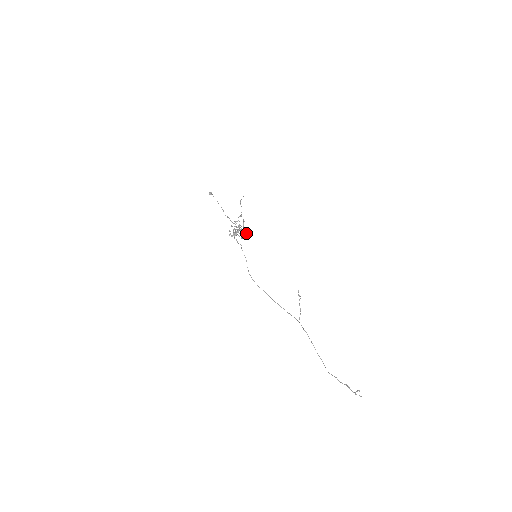
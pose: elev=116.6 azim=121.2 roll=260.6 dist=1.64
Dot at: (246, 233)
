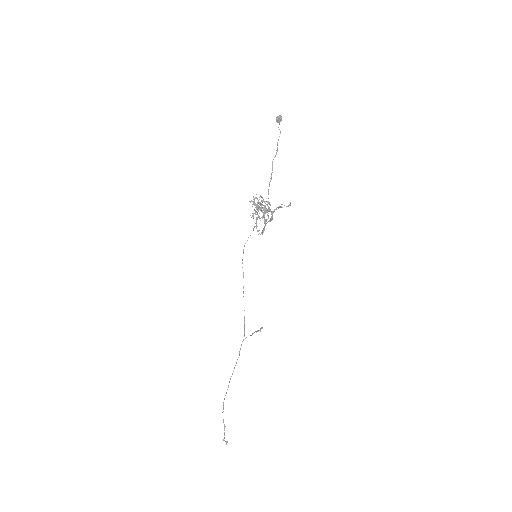
Dot at: (262, 233)
